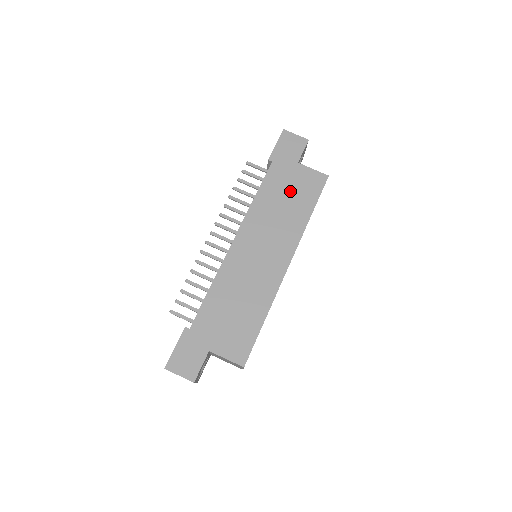
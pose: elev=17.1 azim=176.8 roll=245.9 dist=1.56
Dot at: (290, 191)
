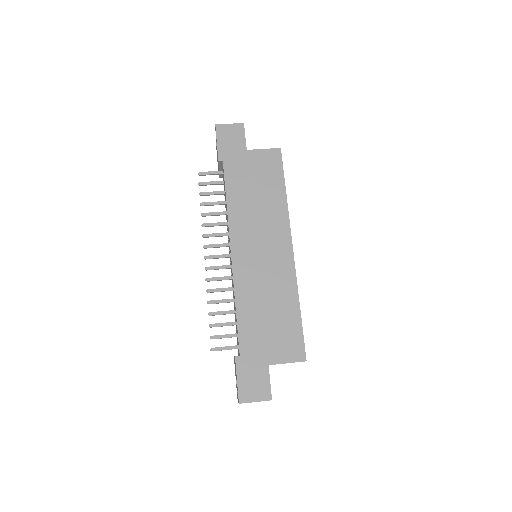
Dot at: (255, 181)
